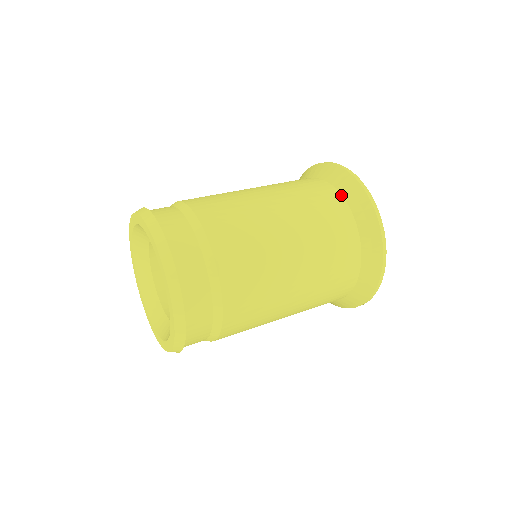
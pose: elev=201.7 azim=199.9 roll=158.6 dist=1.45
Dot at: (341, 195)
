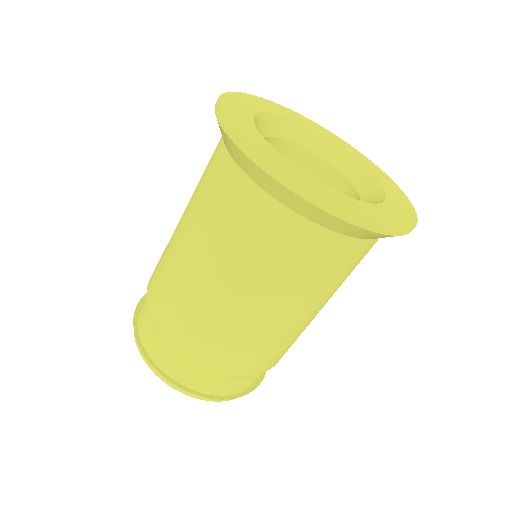
Dot at: (236, 165)
